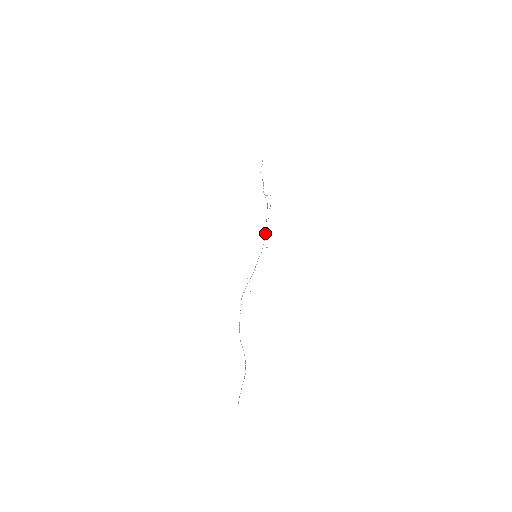
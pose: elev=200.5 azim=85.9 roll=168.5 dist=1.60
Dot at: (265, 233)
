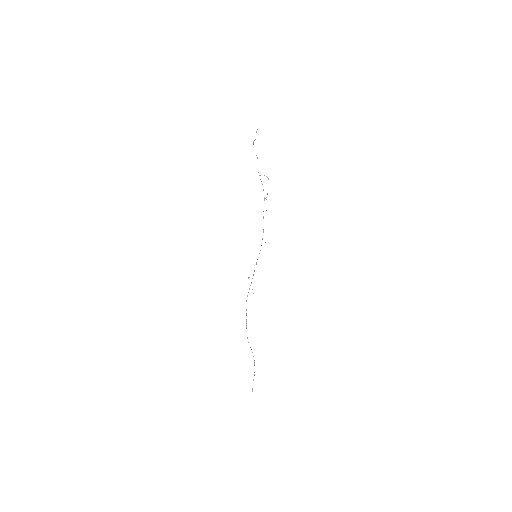
Dot at: occluded
